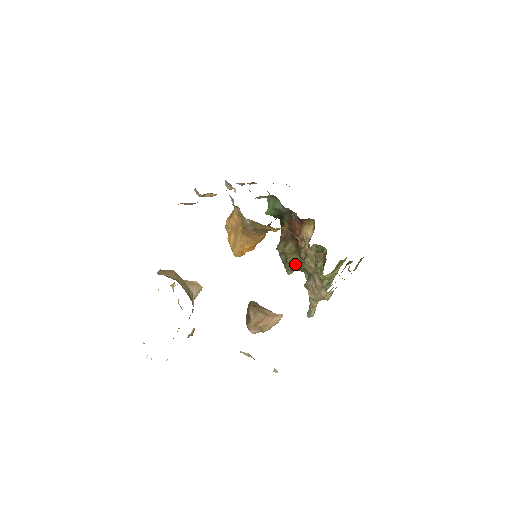
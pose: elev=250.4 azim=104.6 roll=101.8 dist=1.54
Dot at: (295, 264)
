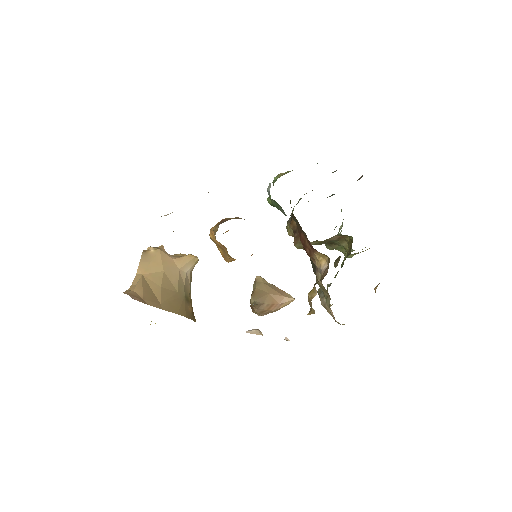
Dot at: (311, 244)
